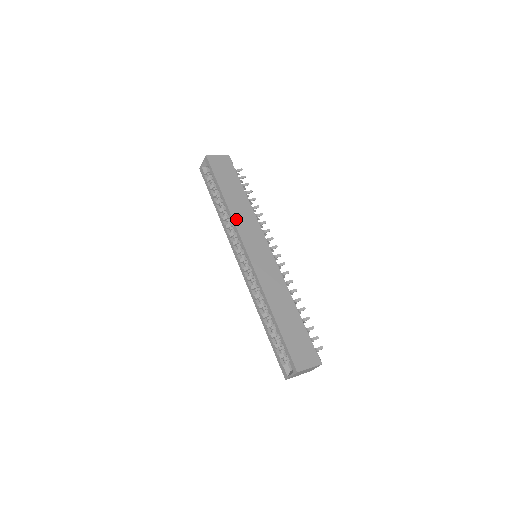
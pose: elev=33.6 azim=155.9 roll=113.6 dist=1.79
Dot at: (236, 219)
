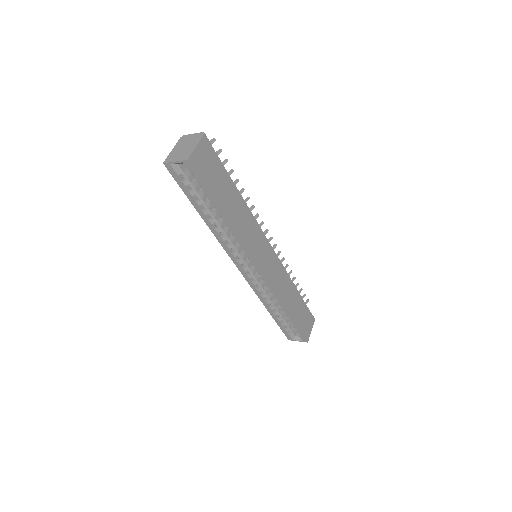
Dot at: (243, 238)
